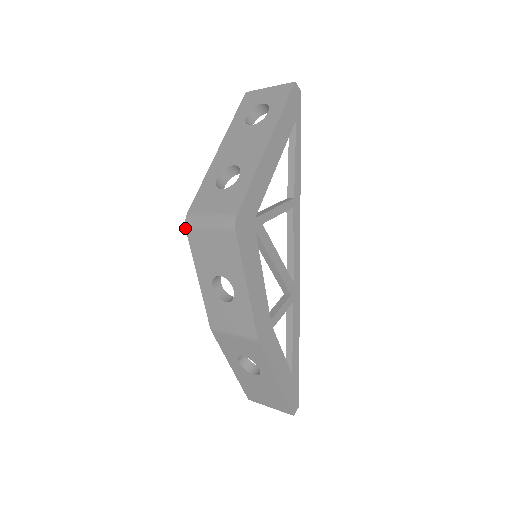
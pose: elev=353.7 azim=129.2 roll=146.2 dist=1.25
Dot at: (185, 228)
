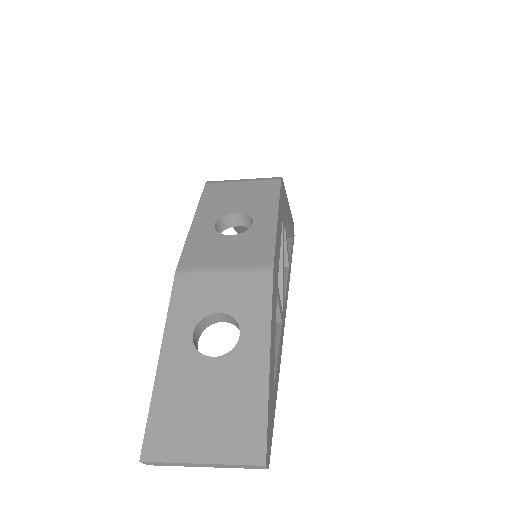
Dot at: (205, 183)
